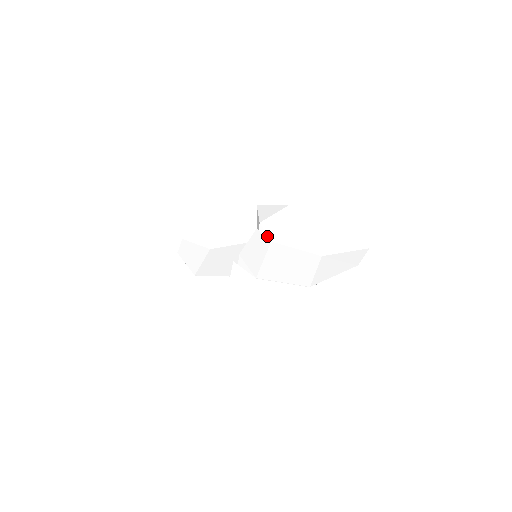
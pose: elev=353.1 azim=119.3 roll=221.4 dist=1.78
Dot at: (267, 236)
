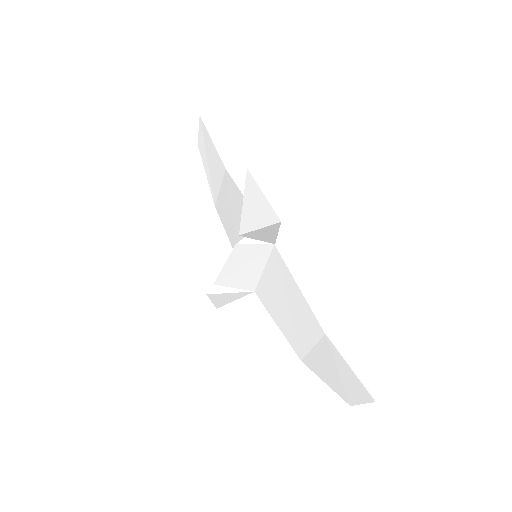
Dot at: (264, 240)
